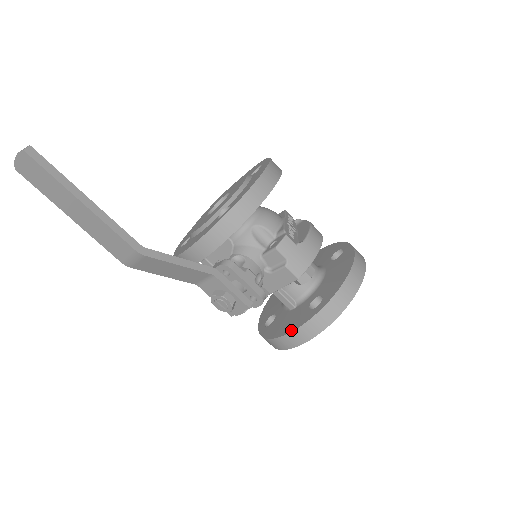
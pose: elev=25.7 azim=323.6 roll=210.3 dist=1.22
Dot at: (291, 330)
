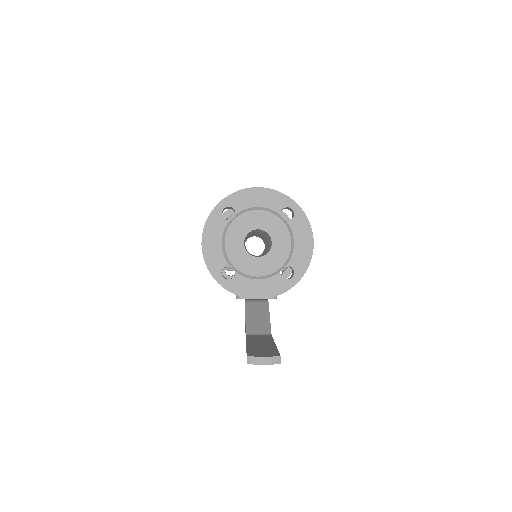
Dot at: occluded
